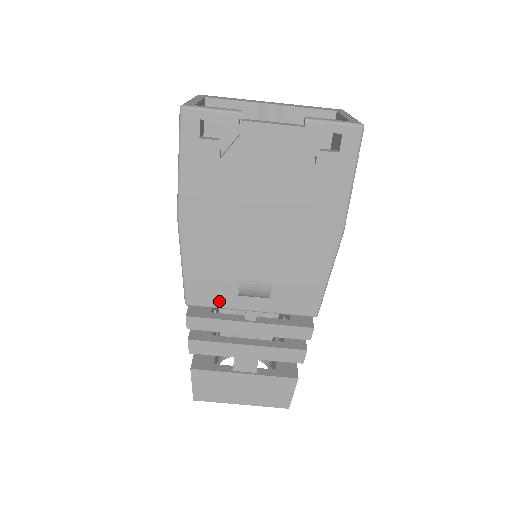
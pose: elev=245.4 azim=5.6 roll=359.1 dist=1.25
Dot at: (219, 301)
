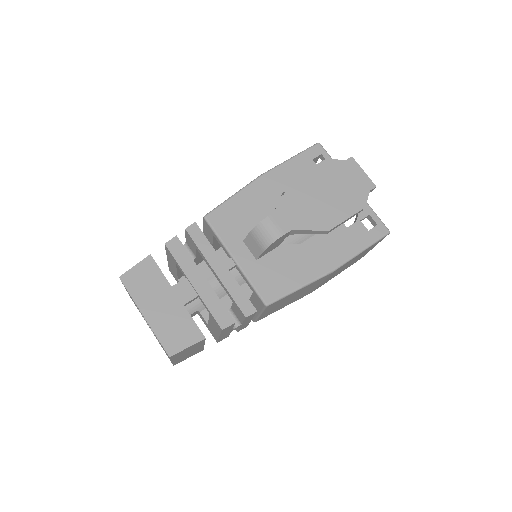
Dot at: (225, 234)
